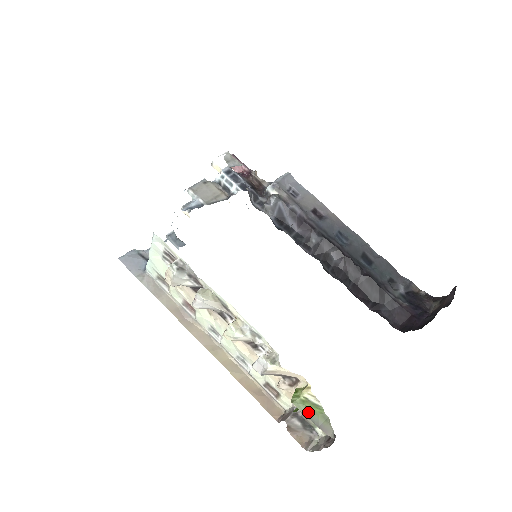
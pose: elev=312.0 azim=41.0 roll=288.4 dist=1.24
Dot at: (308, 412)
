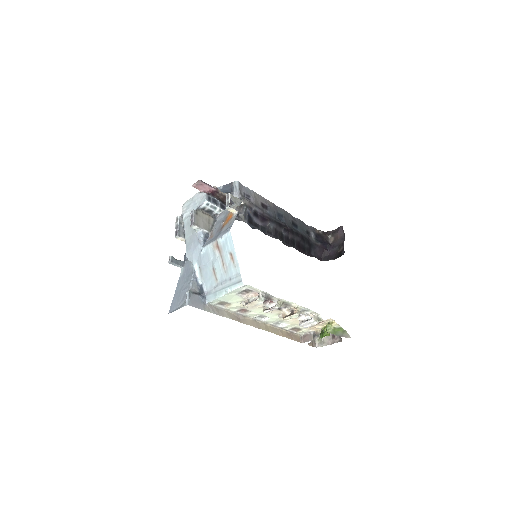
Dot at: (337, 333)
